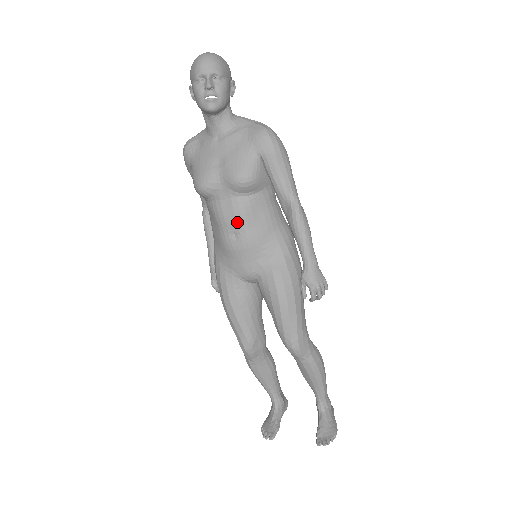
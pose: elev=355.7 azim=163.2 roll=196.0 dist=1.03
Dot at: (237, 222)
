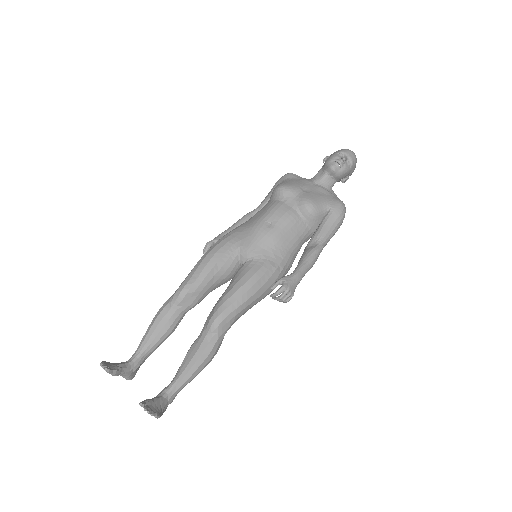
Dot at: (280, 219)
